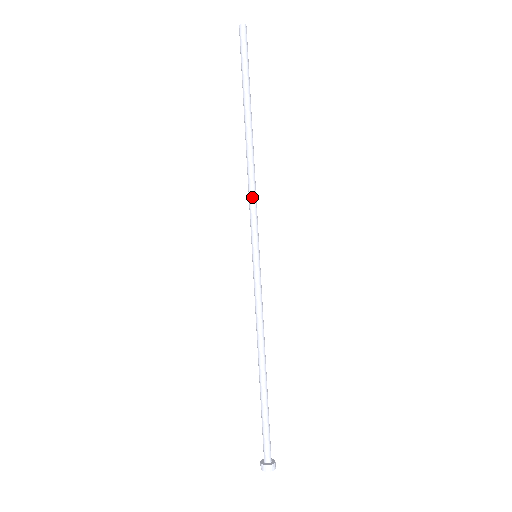
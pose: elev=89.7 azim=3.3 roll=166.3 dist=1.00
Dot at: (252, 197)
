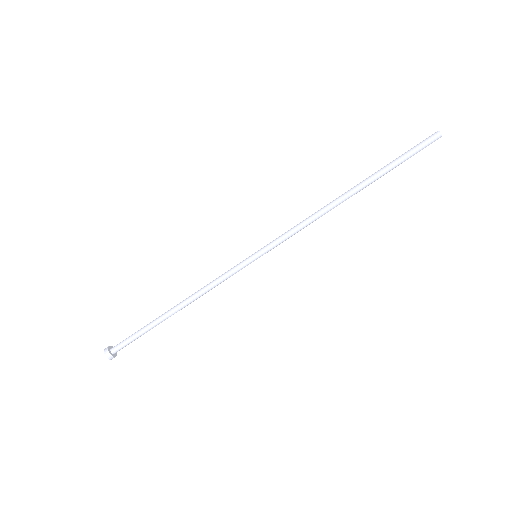
Dot at: (300, 227)
